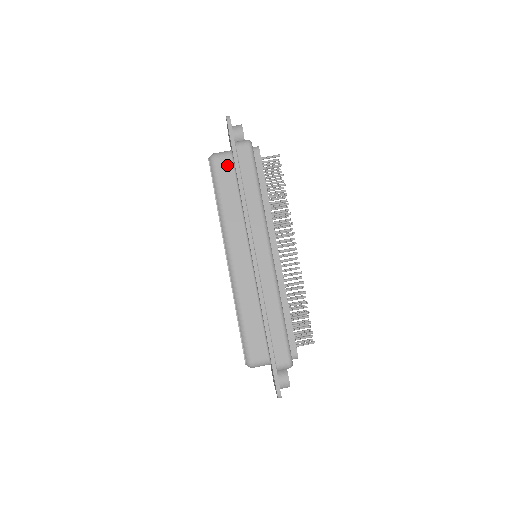
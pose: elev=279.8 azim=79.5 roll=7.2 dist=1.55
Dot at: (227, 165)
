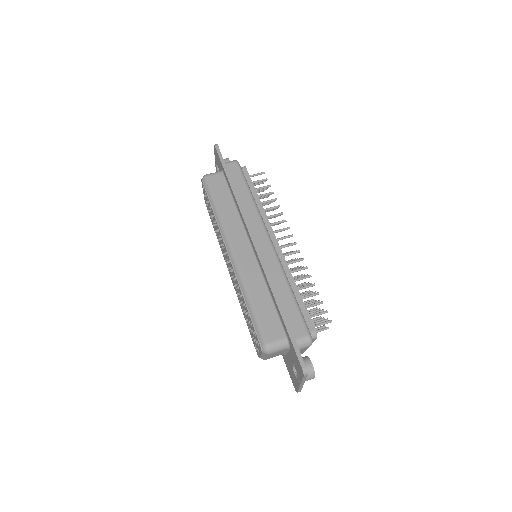
Dot at: (219, 180)
